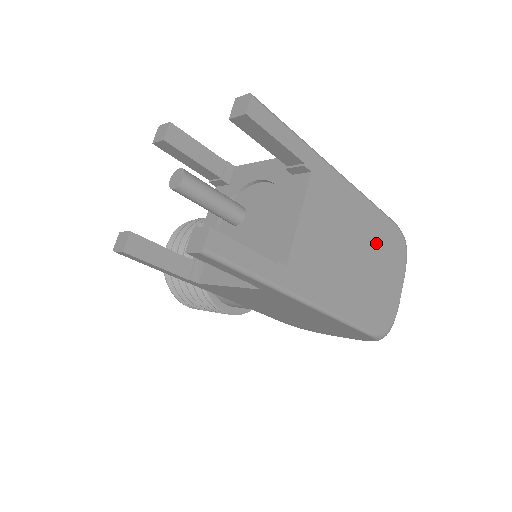
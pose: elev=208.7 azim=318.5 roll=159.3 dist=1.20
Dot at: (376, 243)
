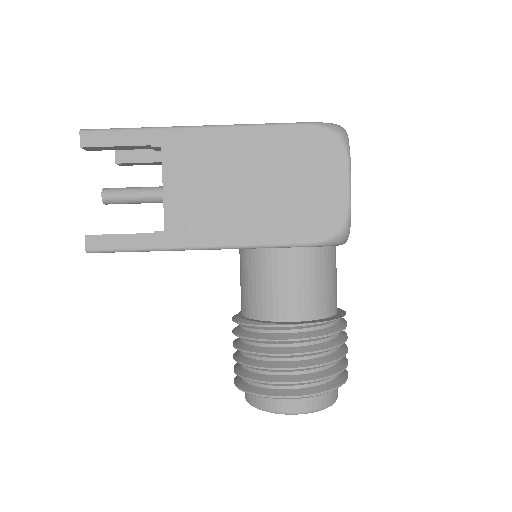
Dot at: occluded
